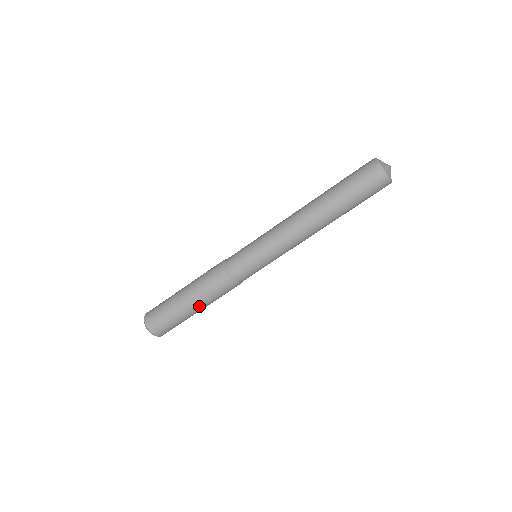
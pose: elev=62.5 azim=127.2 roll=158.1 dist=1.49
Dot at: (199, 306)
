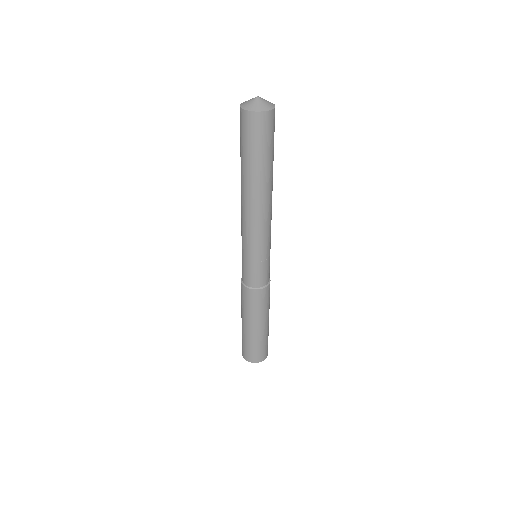
Dot at: (262, 322)
